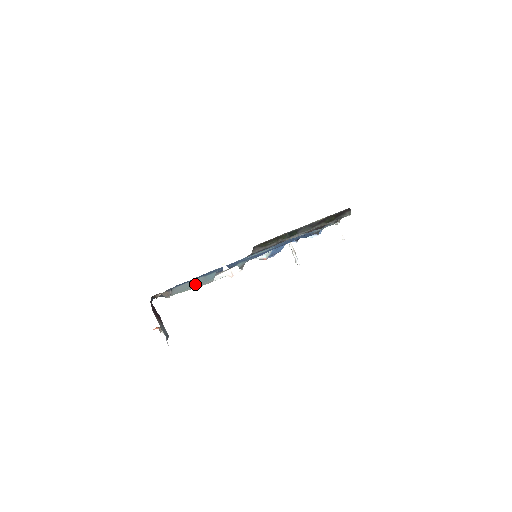
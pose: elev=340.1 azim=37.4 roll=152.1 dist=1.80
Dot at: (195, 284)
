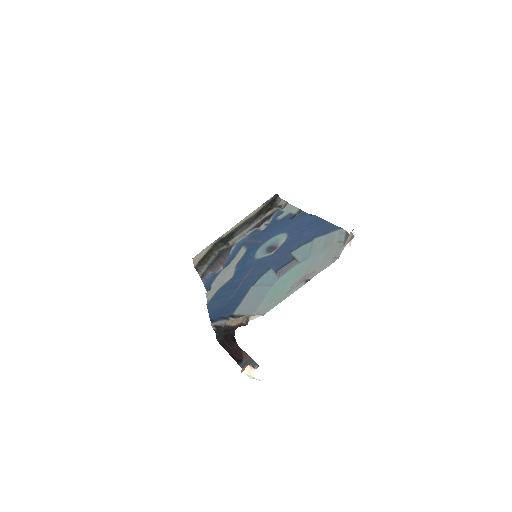
Dot at: (264, 293)
